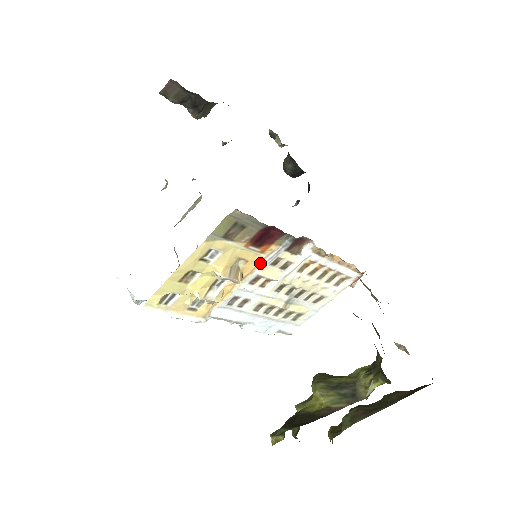
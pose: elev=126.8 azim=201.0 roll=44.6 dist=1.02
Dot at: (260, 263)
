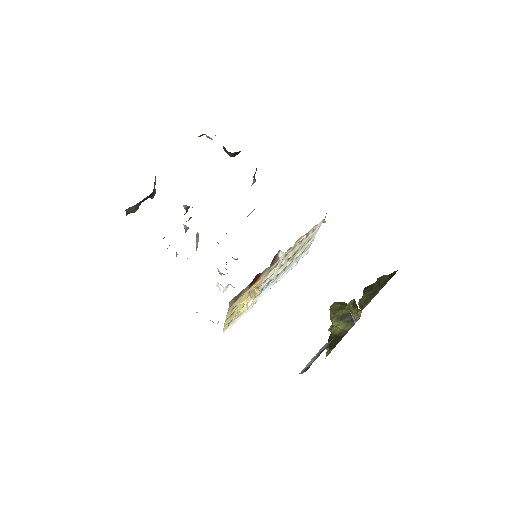
Dot at: (262, 280)
